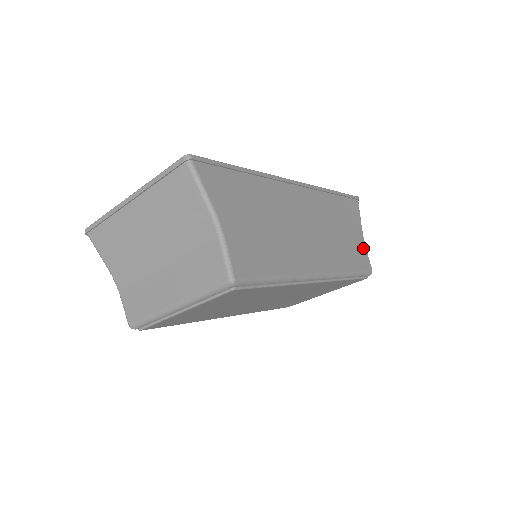
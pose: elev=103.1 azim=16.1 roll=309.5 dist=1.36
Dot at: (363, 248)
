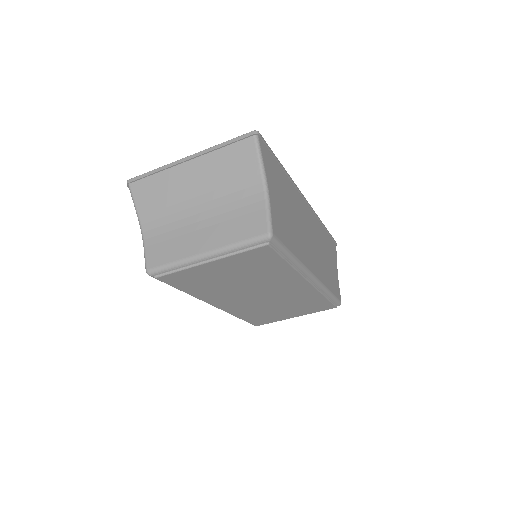
Dot at: (337, 281)
